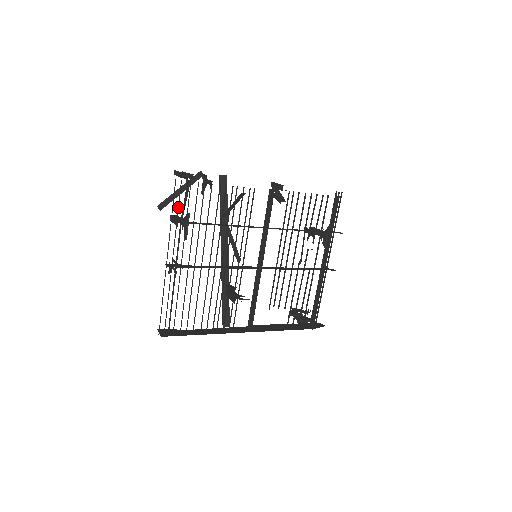
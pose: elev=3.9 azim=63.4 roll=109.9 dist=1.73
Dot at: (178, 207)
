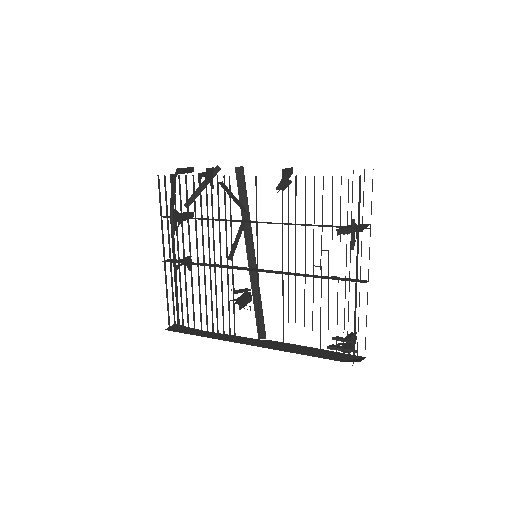
Dot at: occluded
